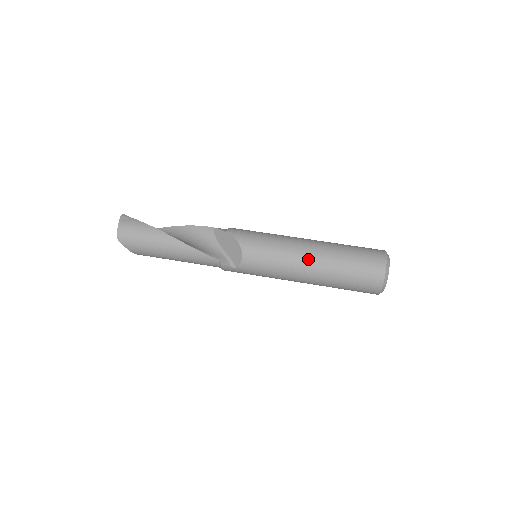
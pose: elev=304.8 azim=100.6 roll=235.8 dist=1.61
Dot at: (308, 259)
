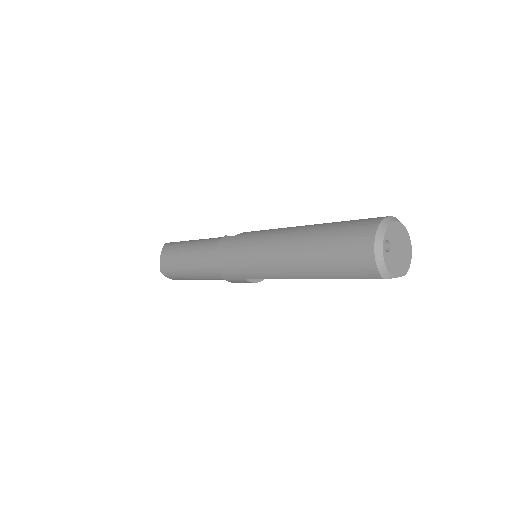
Dot at: occluded
